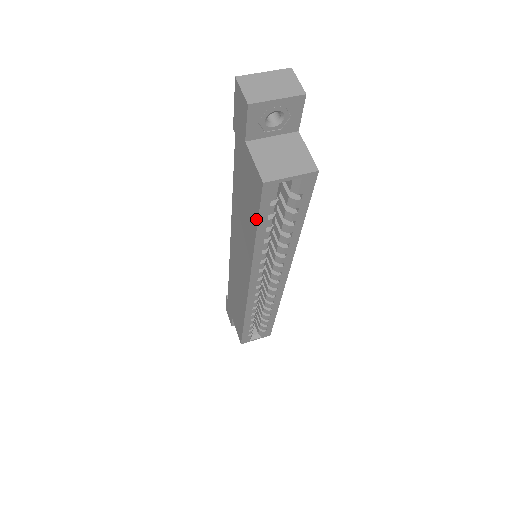
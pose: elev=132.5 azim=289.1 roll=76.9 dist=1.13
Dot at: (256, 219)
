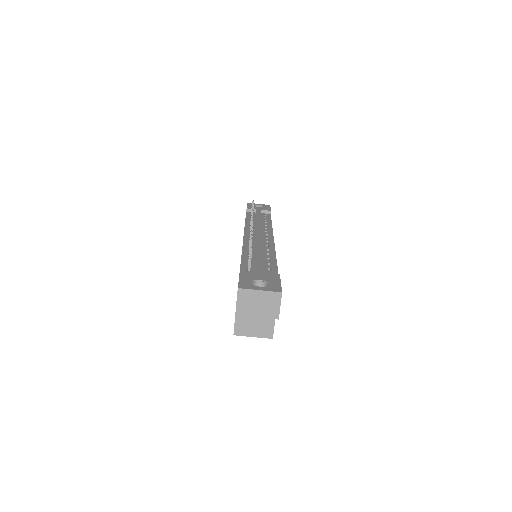
Dot at: occluded
